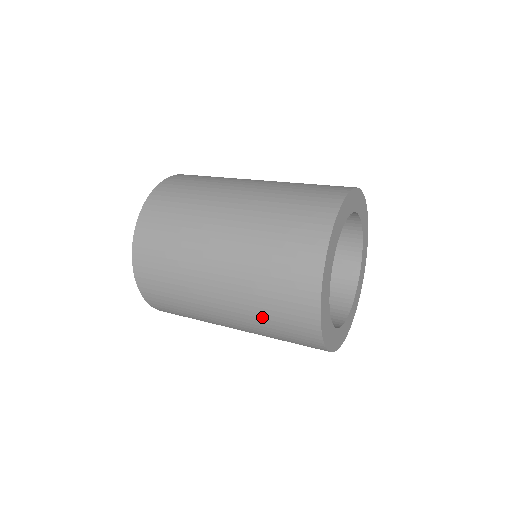
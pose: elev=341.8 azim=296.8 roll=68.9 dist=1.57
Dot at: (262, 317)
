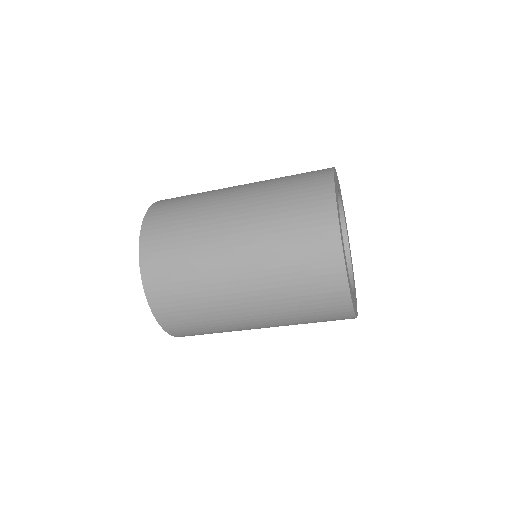
Dot at: (276, 201)
